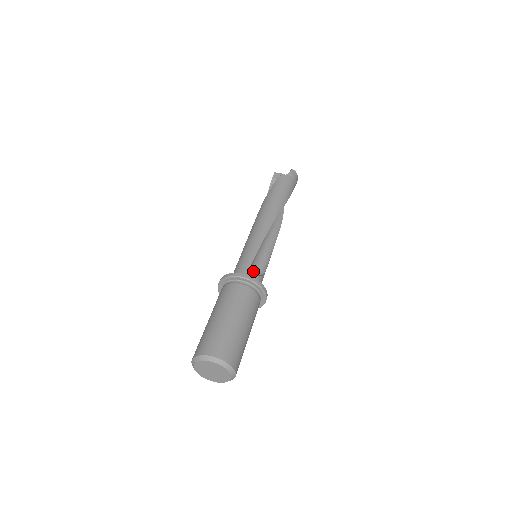
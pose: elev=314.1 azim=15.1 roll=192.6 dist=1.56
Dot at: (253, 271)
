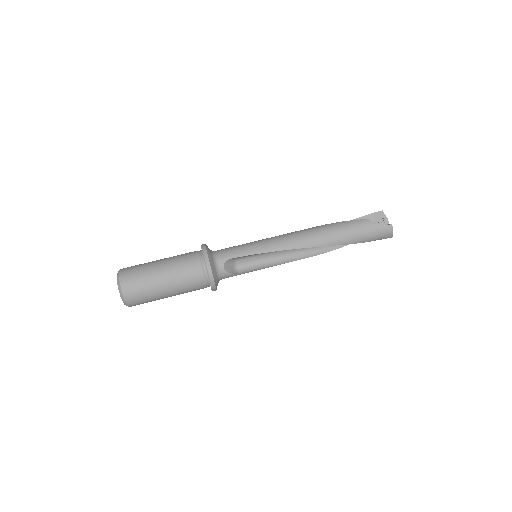
Dot at: (234, 263)
